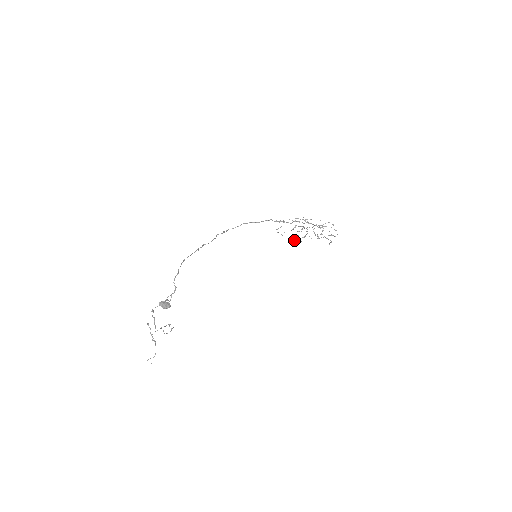
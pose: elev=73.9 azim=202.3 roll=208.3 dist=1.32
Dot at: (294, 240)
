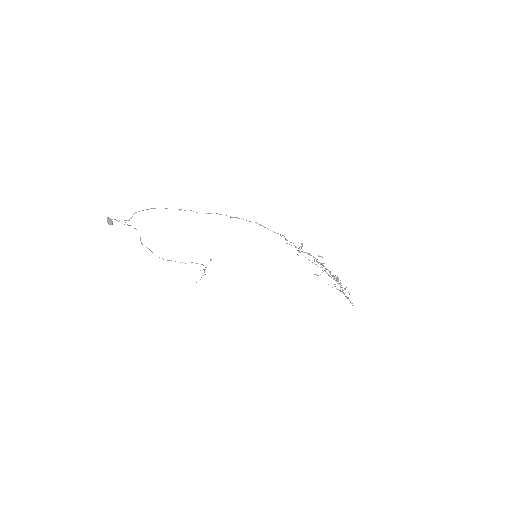
Dot at: occluded
